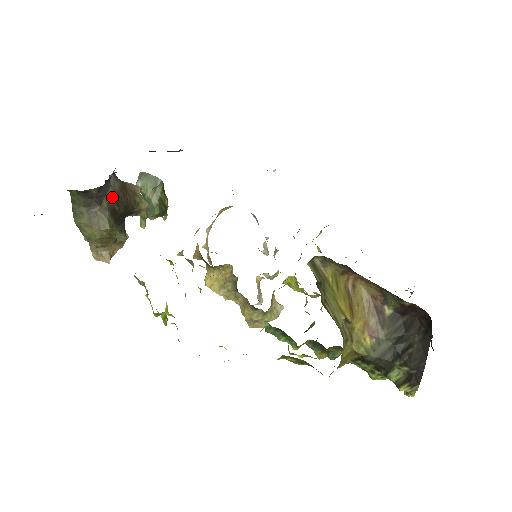
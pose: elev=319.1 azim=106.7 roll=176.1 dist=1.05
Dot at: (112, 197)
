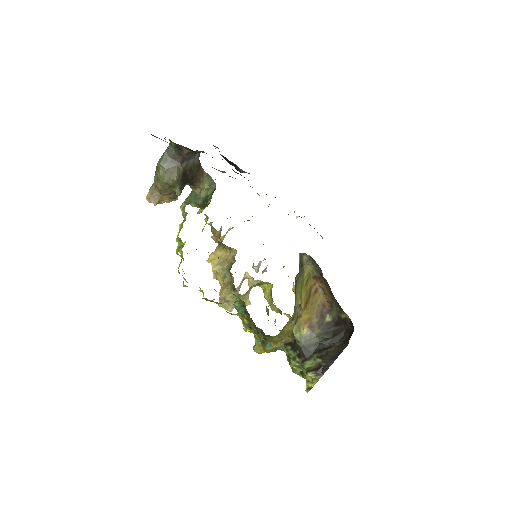
Dot at: (190, 165)
